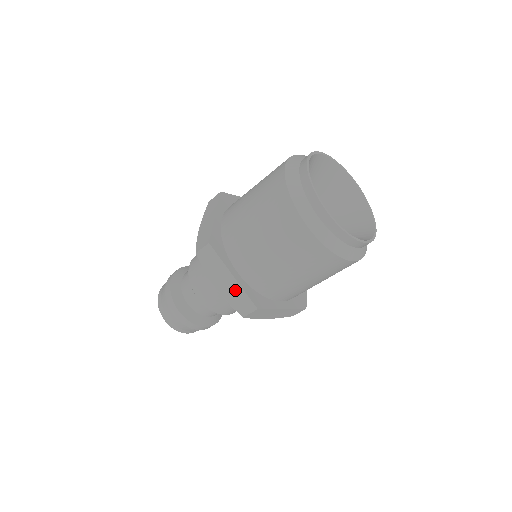
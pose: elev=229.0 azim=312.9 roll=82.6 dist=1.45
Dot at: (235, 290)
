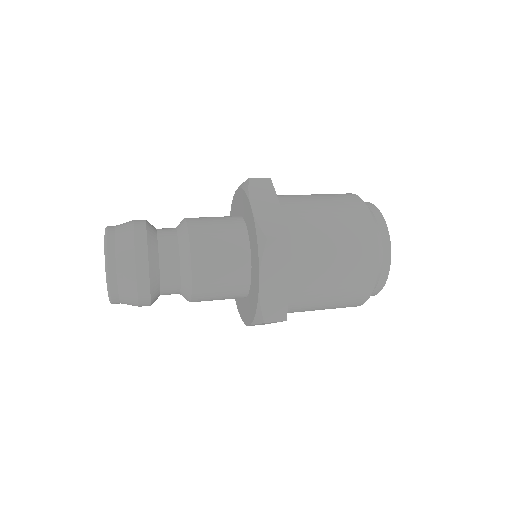
Dot at: (279, 294)
